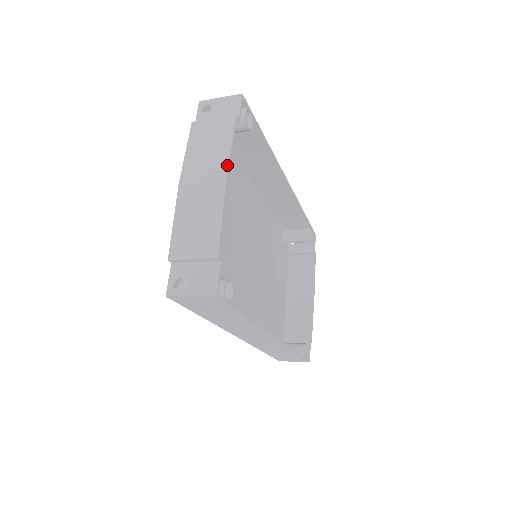
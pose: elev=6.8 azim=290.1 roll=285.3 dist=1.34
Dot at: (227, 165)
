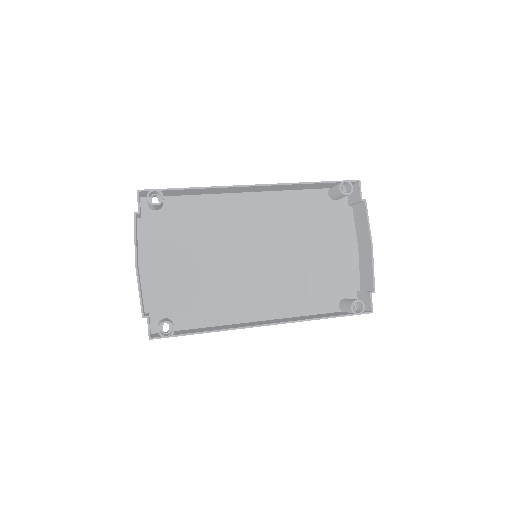
Dot at: (135, 254)
